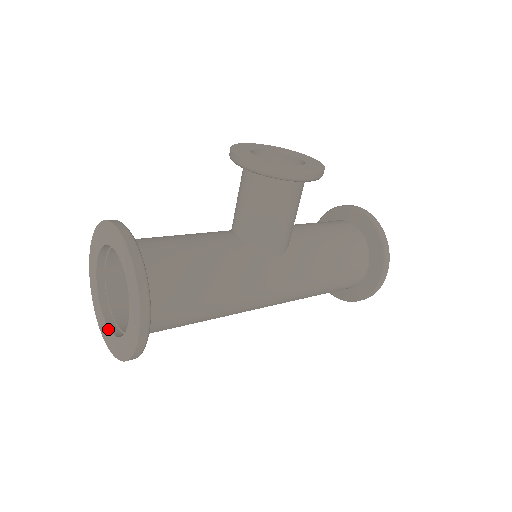
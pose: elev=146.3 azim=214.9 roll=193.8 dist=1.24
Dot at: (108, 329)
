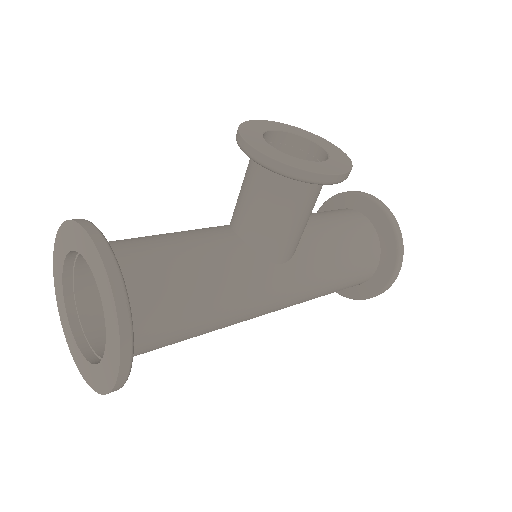
Dot at: (77, 347)
